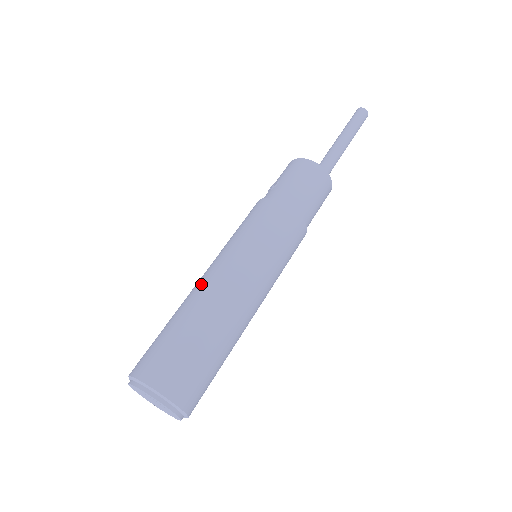
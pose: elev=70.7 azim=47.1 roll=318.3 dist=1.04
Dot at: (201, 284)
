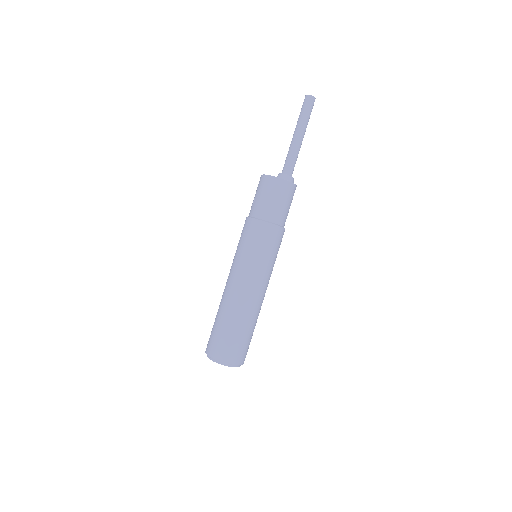
Dot at: (225, 291)
